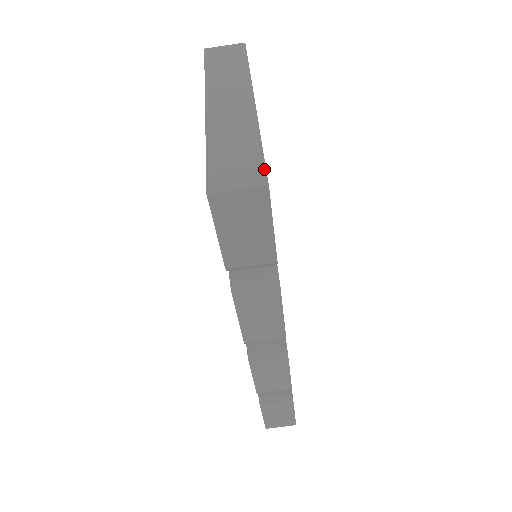
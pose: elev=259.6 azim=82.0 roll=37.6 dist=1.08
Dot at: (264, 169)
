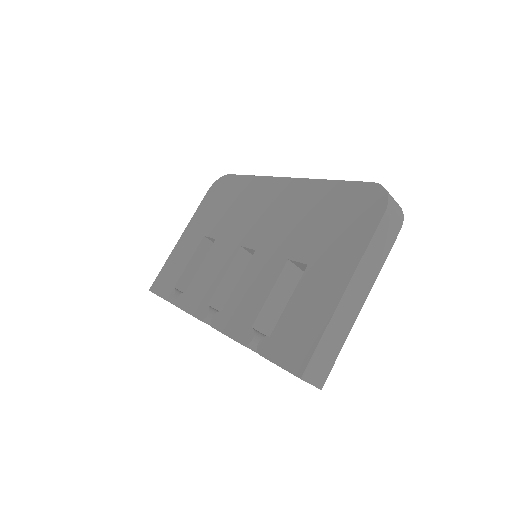
Dot at: occluded
